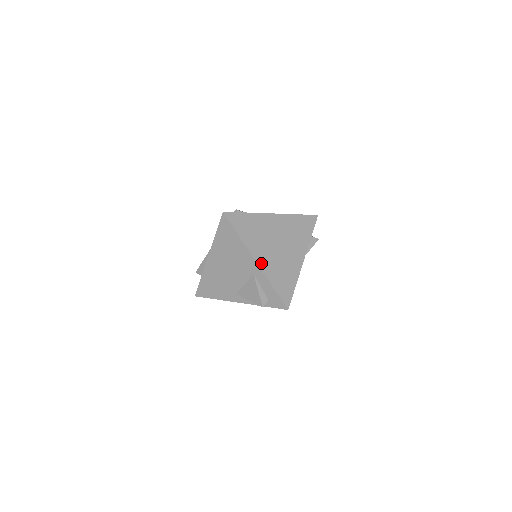
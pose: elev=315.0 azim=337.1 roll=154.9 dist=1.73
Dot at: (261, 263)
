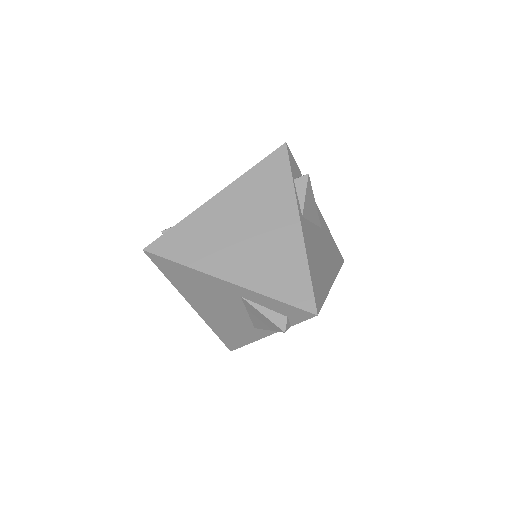
Dot at: (235, 278)
